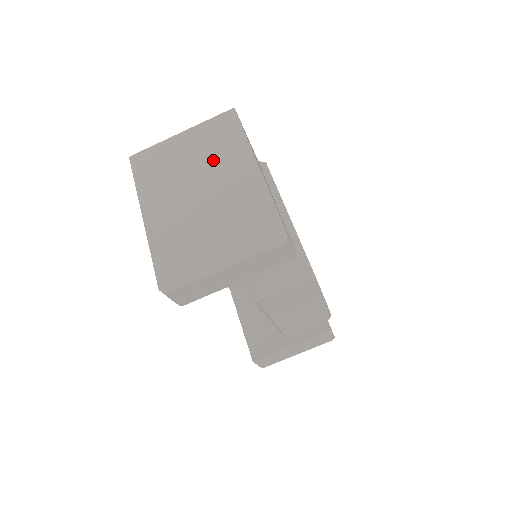
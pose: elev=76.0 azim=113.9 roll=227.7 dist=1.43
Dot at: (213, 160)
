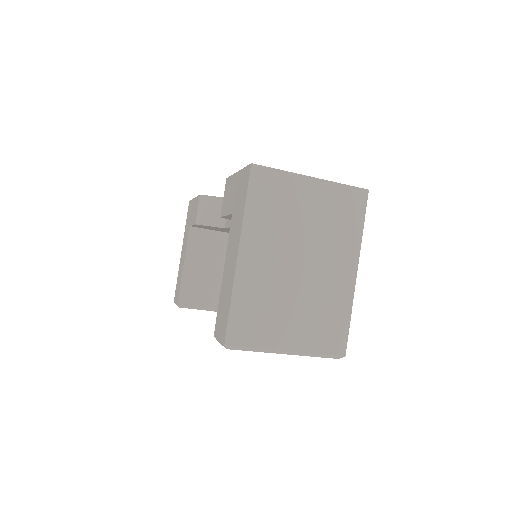
Dot at: (326, 237)
